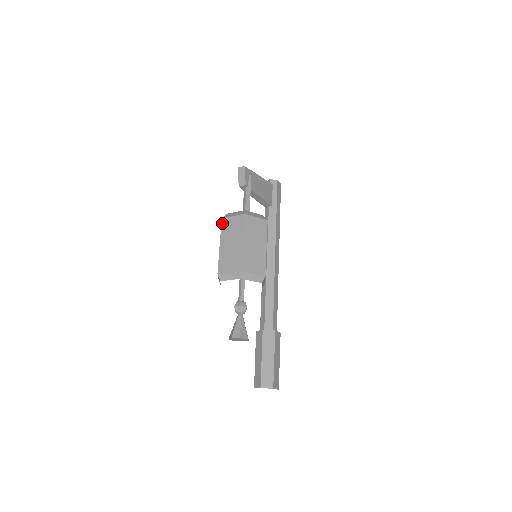
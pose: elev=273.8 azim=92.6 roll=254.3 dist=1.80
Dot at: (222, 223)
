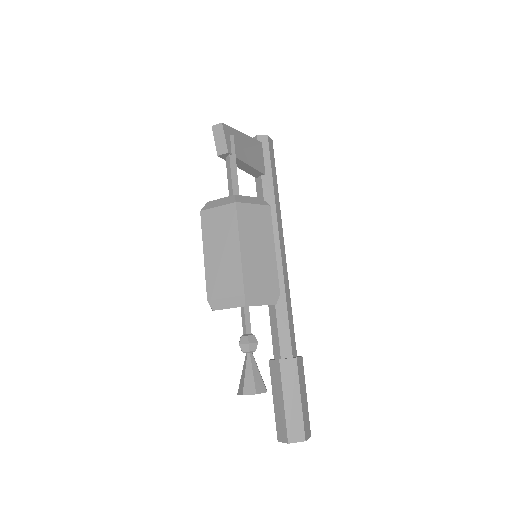
Dot at: (202, 219)
